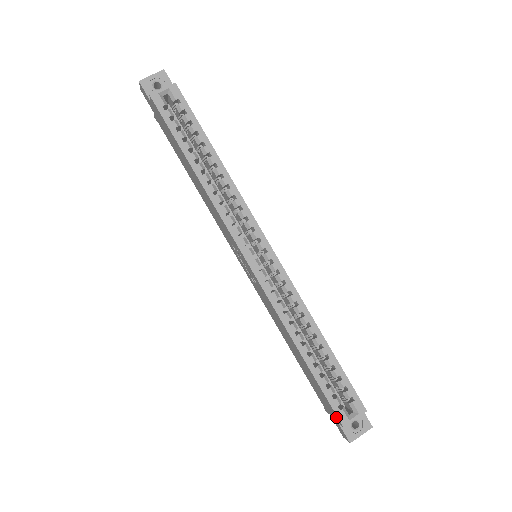
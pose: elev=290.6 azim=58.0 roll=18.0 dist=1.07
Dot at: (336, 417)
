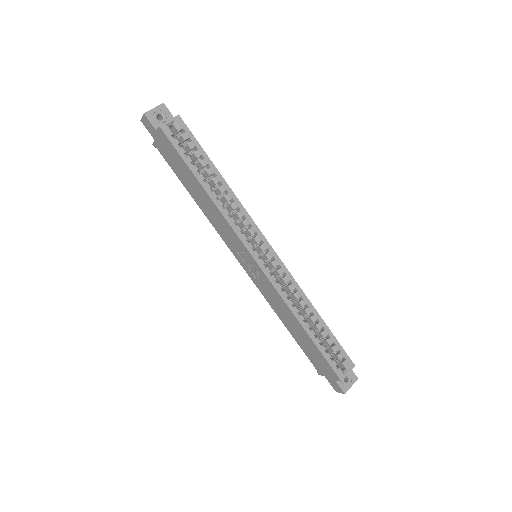
Dot at: (334, 375)
